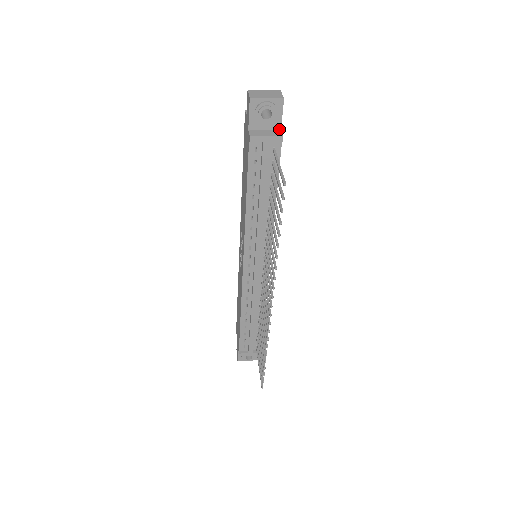
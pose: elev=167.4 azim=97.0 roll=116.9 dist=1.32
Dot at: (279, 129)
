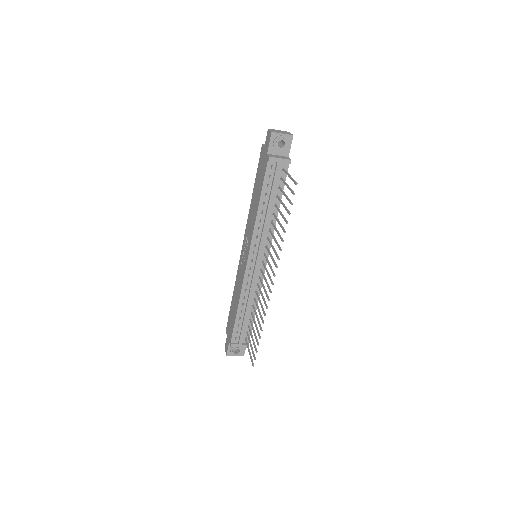
Dot at: (287, 156)
